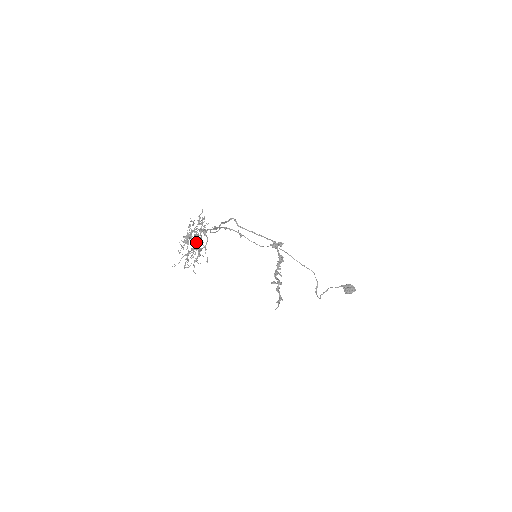
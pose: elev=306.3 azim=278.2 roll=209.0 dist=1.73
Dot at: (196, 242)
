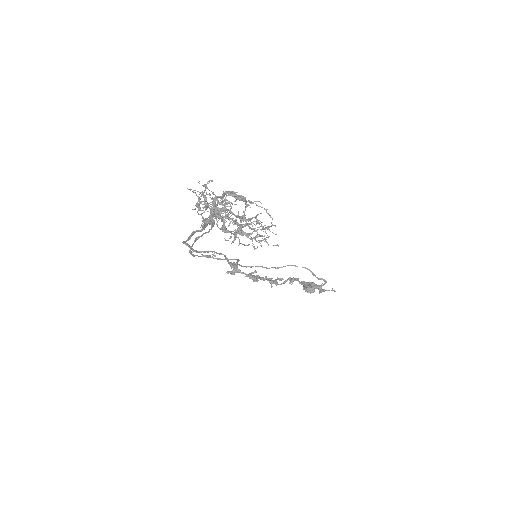
Dot at: (224, 225)
